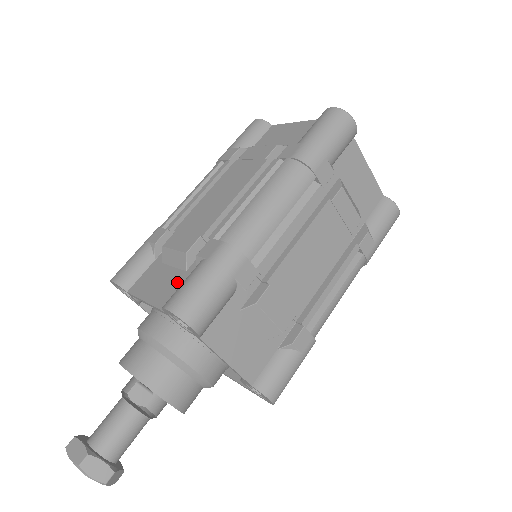
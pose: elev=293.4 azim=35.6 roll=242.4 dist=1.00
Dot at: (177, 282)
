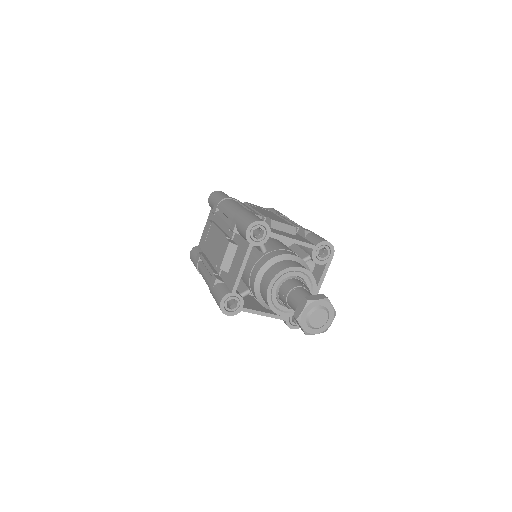
Dot at: (240, 248)
